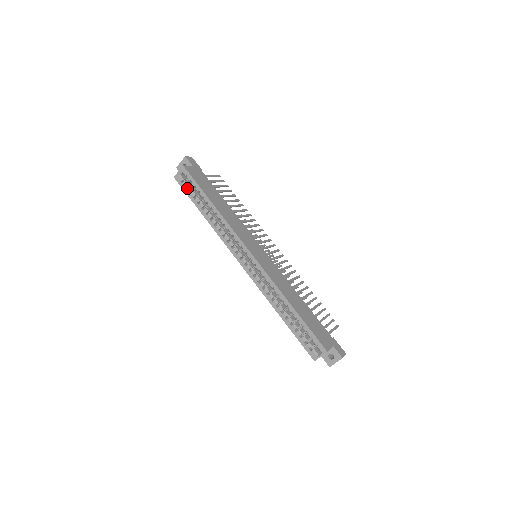
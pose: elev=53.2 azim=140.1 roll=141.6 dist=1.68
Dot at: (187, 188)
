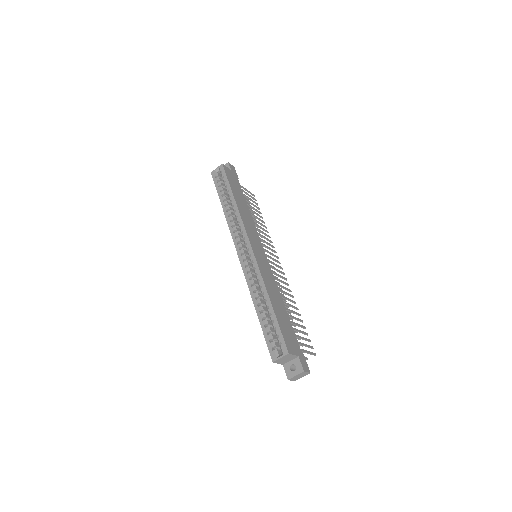
Dot at: (218, 182)
